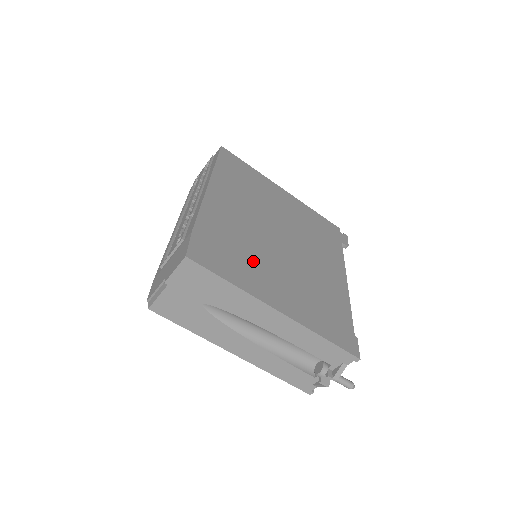
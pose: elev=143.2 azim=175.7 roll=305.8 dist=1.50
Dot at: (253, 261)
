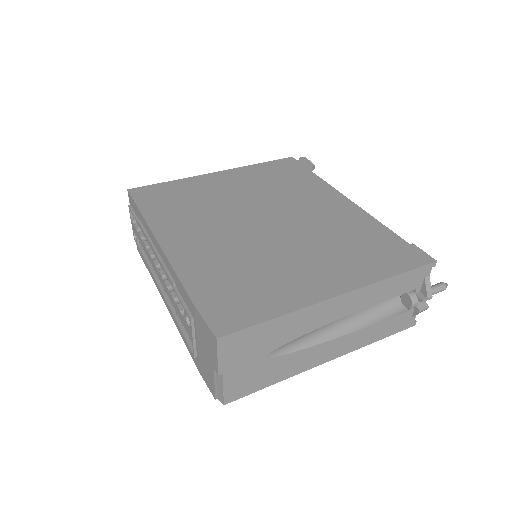
Dot at: (269, 272)
